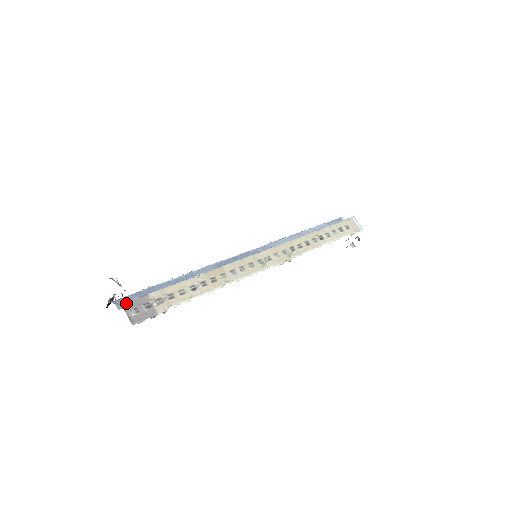
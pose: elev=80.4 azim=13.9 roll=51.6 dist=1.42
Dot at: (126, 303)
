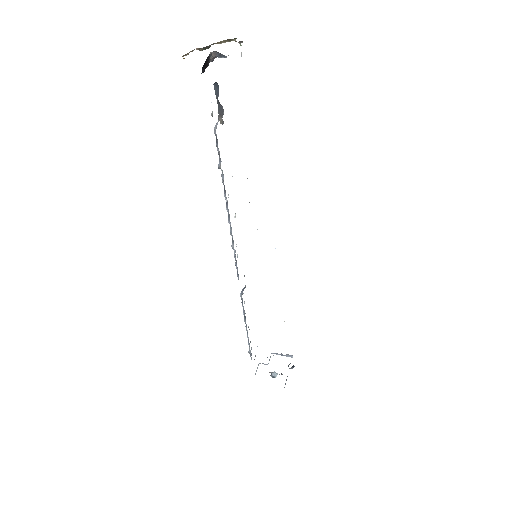
Dot at: occluded
